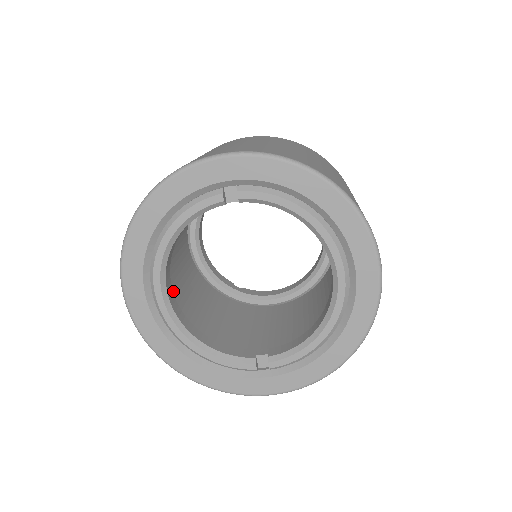
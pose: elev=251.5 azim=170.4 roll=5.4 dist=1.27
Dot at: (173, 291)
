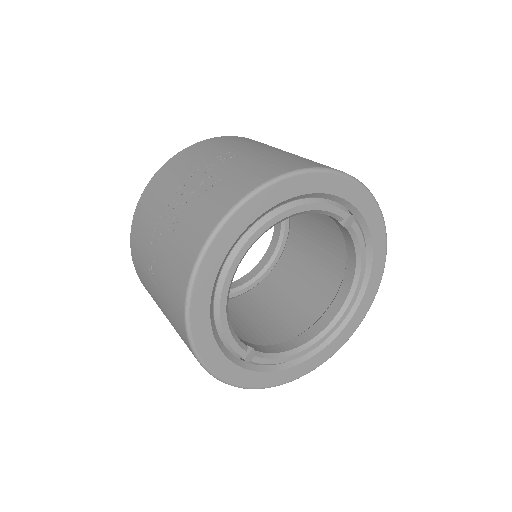
Dot at: occluded
